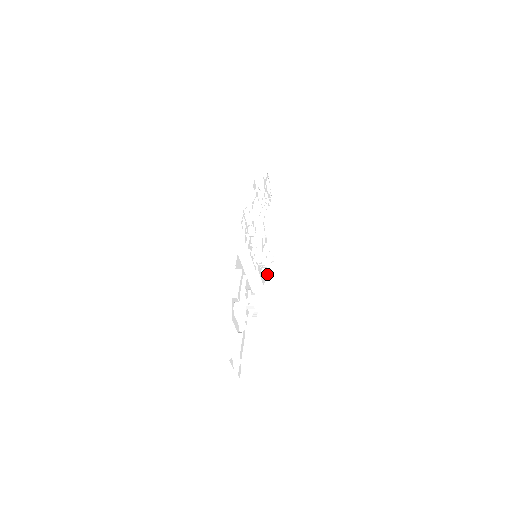
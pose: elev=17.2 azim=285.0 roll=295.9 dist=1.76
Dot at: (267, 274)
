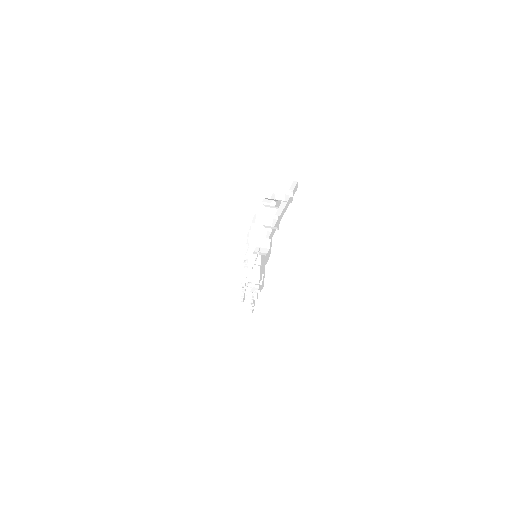
Dot at: (260, 284)
